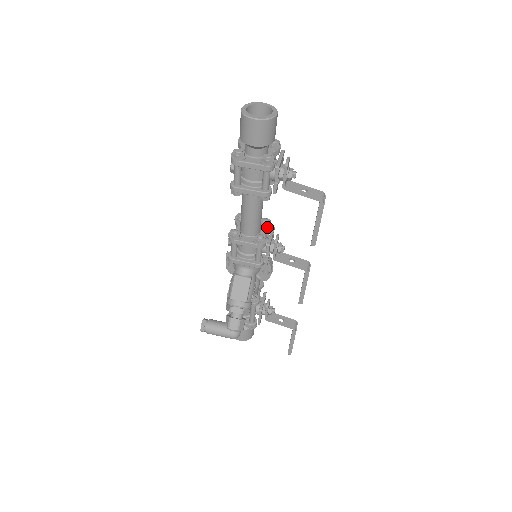
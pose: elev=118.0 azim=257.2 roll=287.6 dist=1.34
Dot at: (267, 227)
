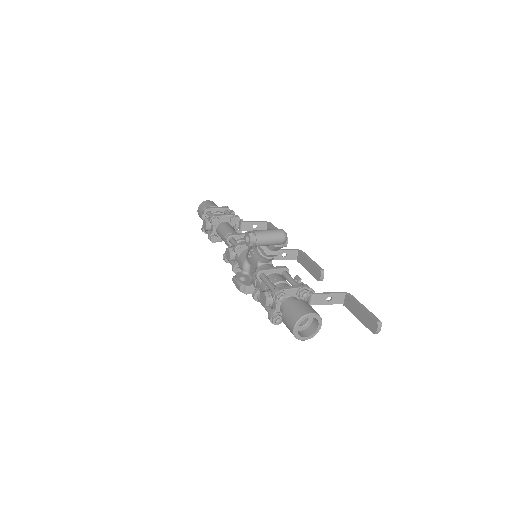
Dot at: occluded
